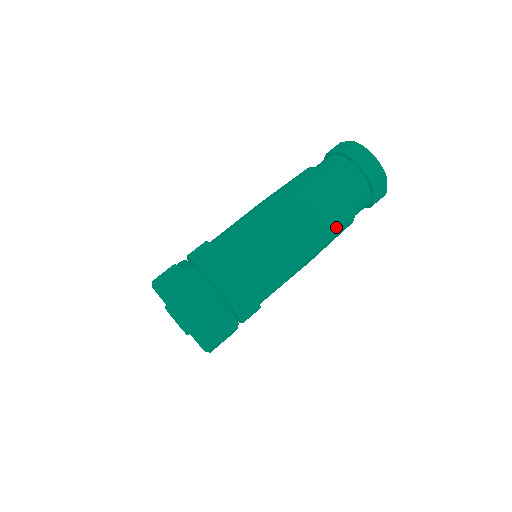
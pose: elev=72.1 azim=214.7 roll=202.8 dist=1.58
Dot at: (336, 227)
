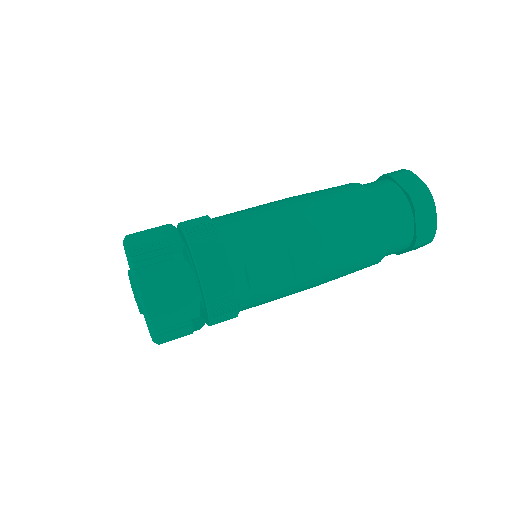
Dot at: (359, 236)
